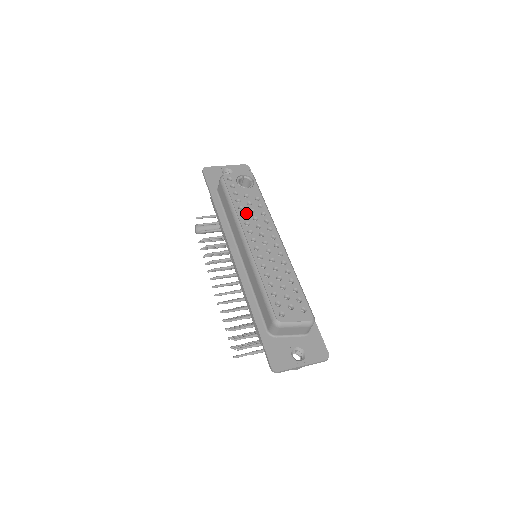
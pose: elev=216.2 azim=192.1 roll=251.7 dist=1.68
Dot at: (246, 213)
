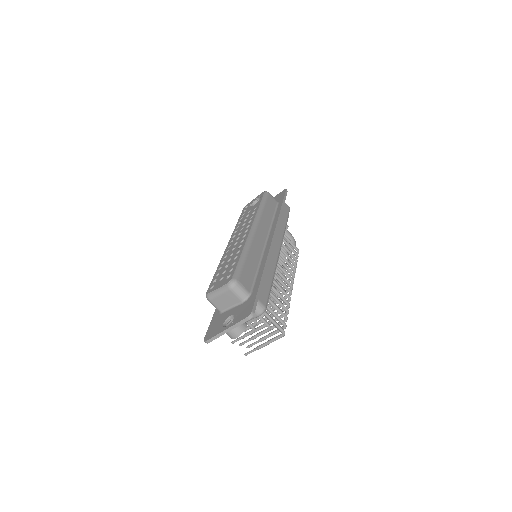
Dot at: (240, 224)
